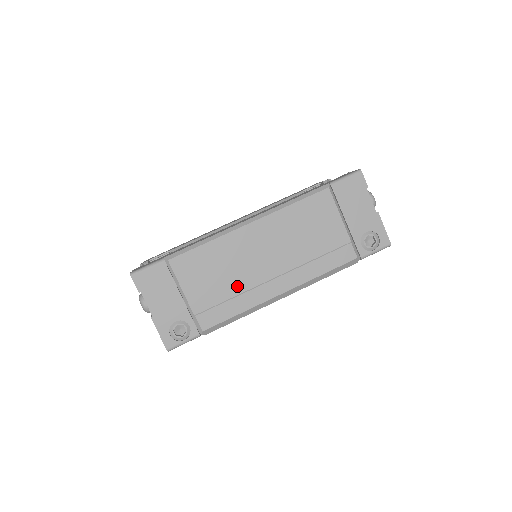
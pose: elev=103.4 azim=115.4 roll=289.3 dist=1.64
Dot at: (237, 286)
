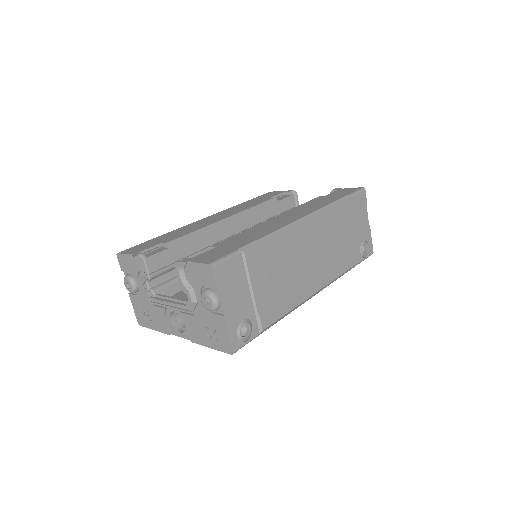
Dot at: (290, 283)
